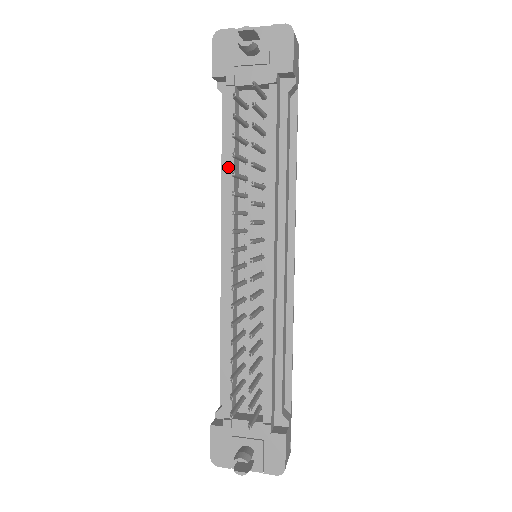
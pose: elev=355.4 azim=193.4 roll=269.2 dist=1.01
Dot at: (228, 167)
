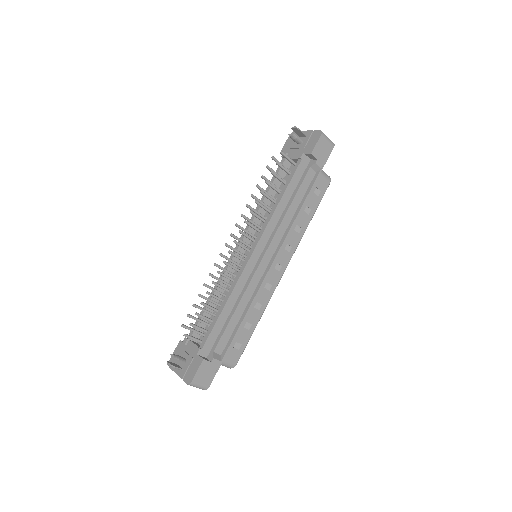
Dot at: (262, 198)
